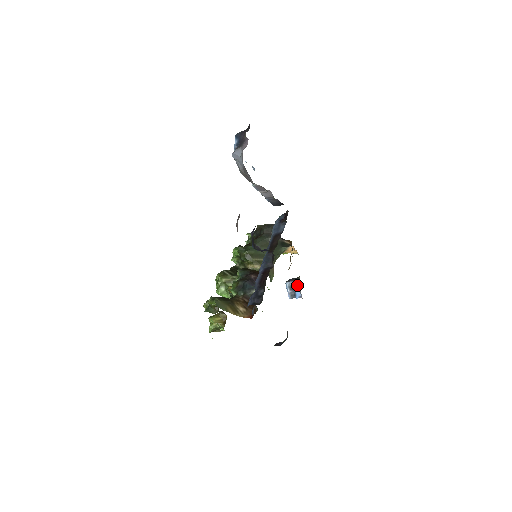
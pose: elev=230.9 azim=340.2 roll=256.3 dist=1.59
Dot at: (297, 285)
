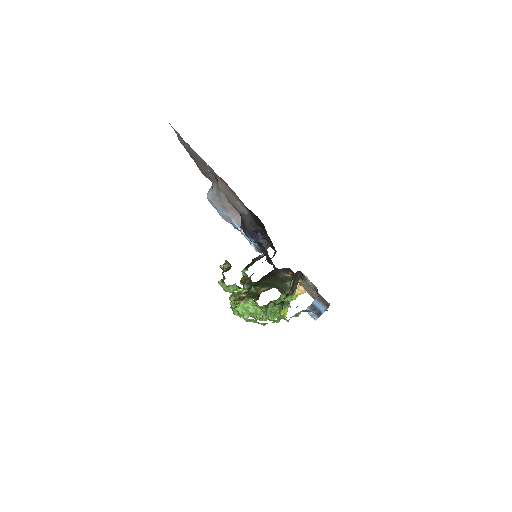
Dot at: (316, 302)
